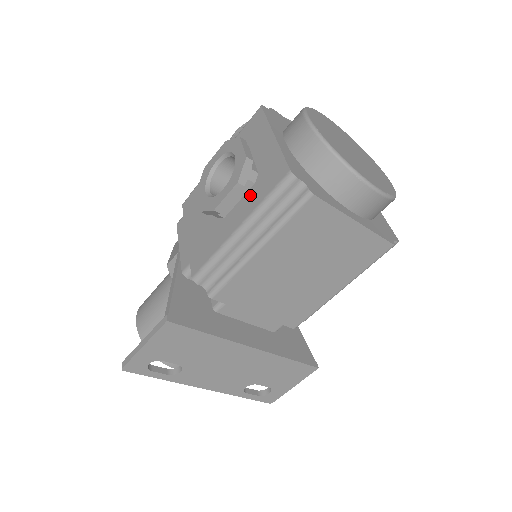
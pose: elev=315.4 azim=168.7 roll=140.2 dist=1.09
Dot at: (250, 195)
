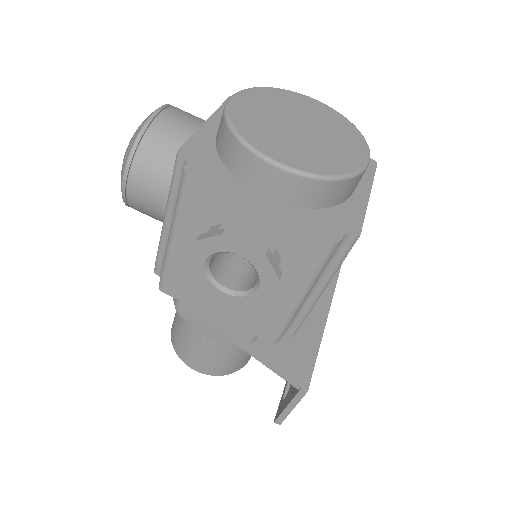
Dot at: (287, 270)
